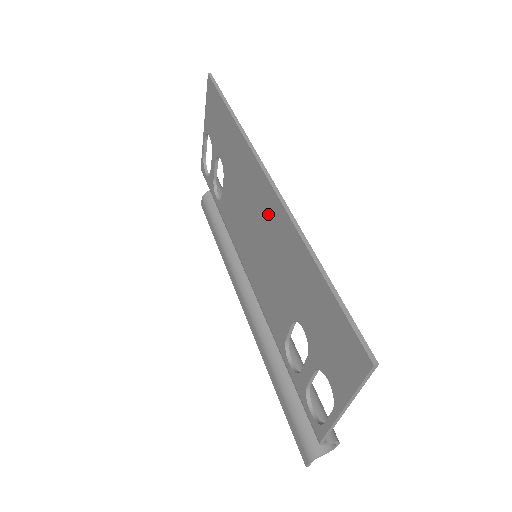
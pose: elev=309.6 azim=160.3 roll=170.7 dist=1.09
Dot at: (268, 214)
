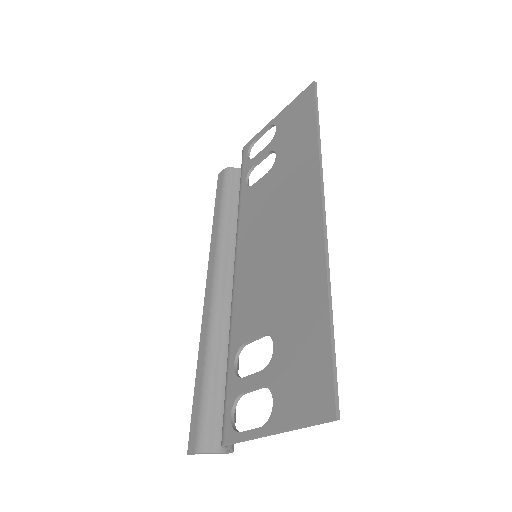
Dot at: (301, 235)
